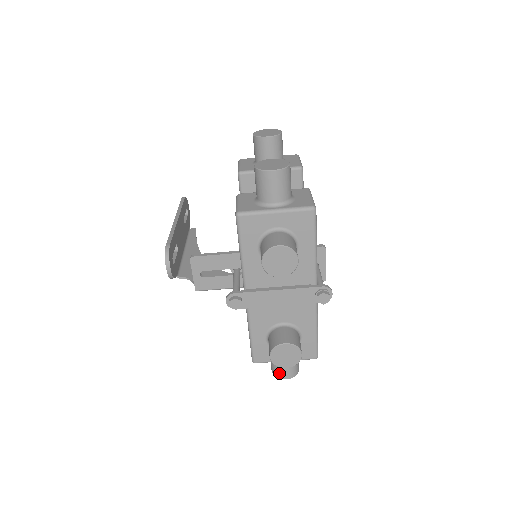
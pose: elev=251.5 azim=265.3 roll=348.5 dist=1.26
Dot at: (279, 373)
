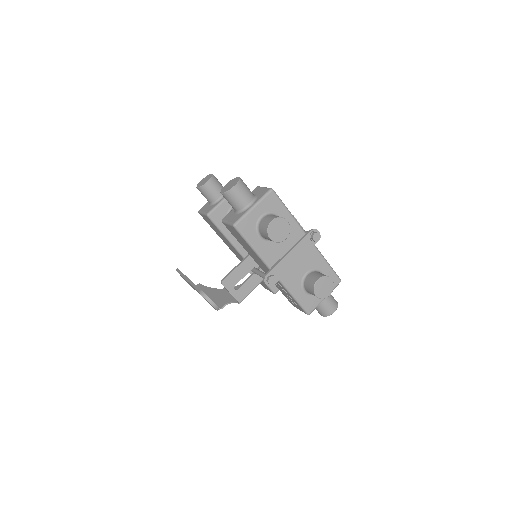
Dot at: (327, 311)
